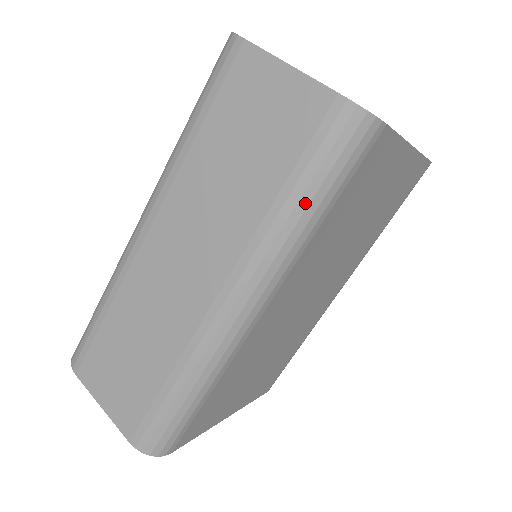
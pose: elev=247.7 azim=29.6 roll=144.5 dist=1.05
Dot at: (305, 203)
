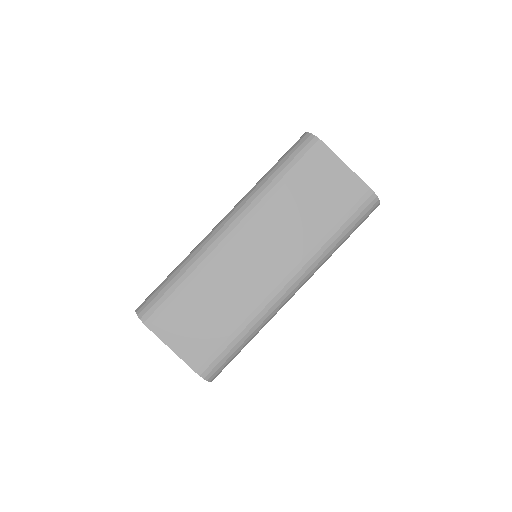
Dot at: (342, 236)
